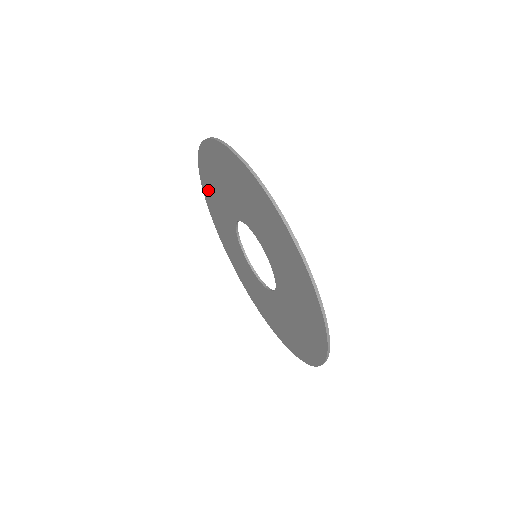
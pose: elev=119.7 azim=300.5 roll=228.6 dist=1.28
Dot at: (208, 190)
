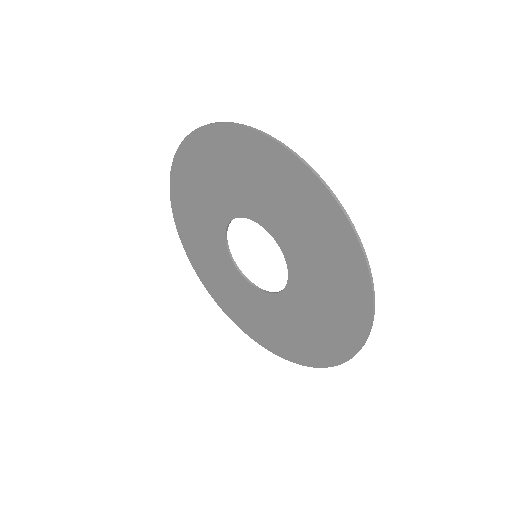
Dot at: (199, 263)
